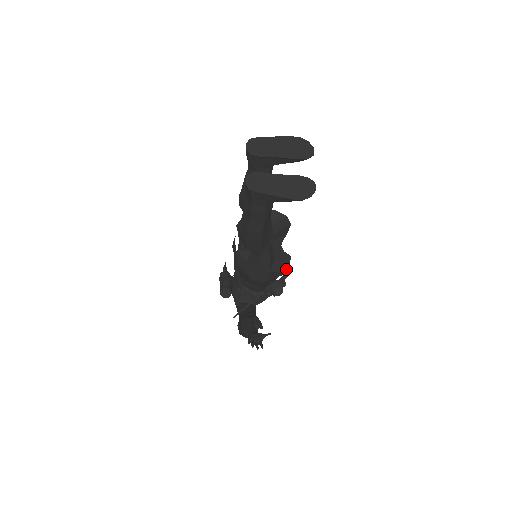
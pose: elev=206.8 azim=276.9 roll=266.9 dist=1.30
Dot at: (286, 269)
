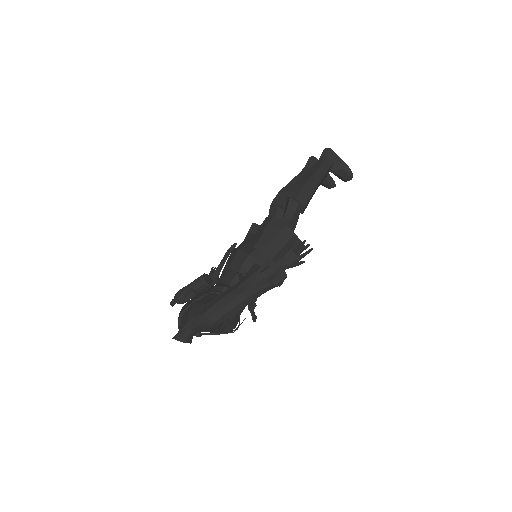
Dot at: (302, 247)
